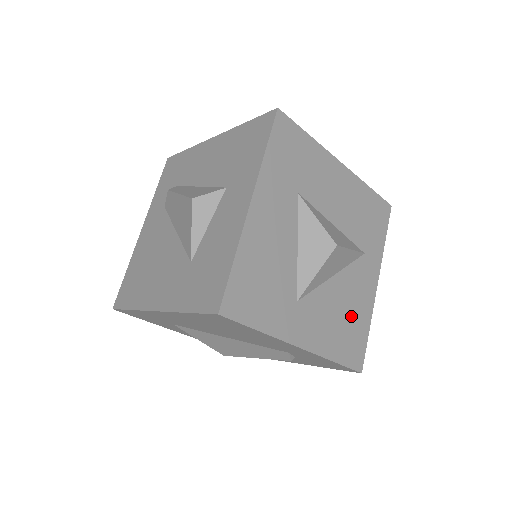
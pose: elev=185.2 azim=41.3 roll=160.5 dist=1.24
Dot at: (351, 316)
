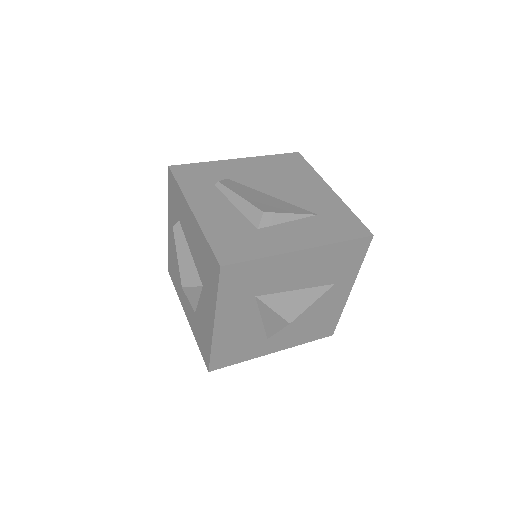
Dot at: (321, 319)
